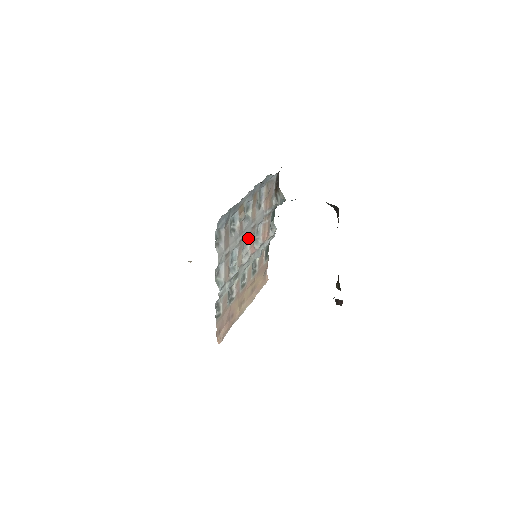
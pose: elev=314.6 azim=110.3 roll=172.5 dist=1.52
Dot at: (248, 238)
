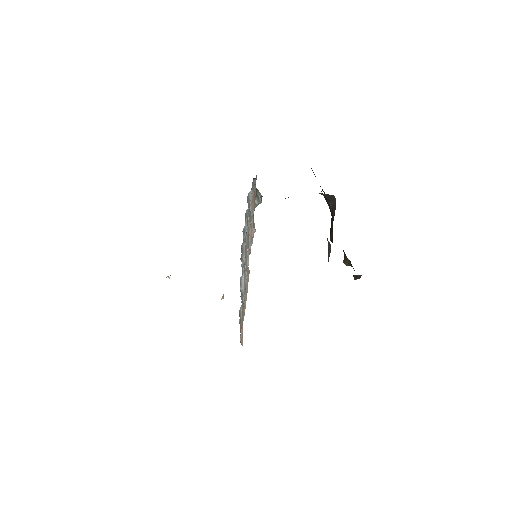
Dot at: occluded
